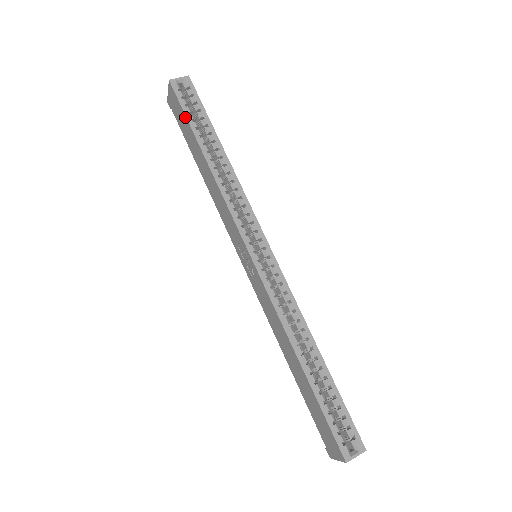
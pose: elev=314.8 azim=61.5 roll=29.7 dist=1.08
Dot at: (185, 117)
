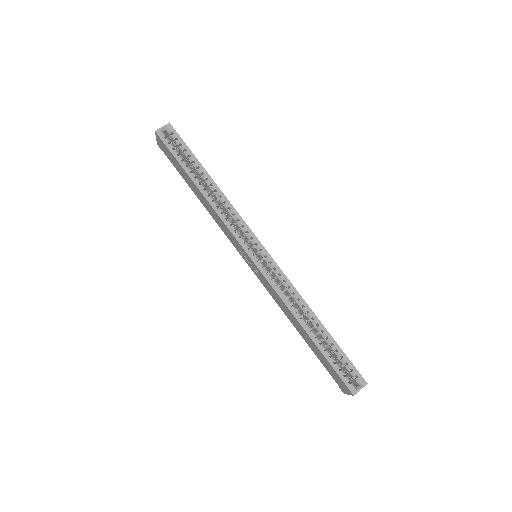
Dot at: (175, 159)
